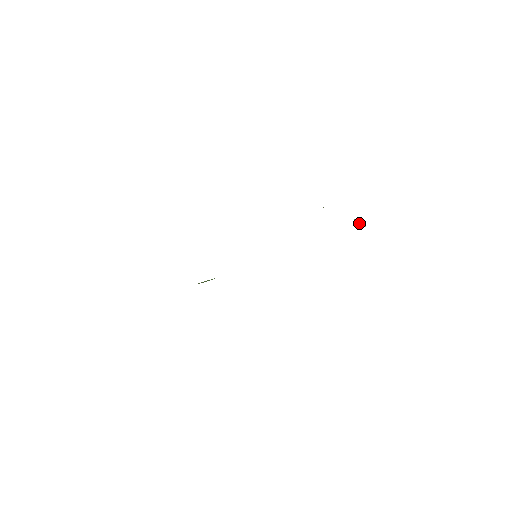
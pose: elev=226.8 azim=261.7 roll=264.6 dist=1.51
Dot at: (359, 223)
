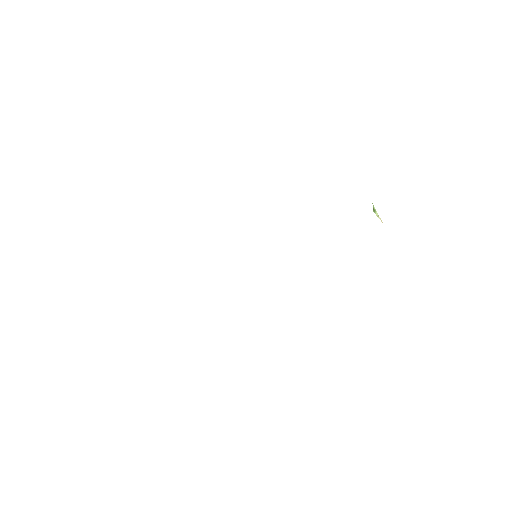
Dot at: (376, 215)
